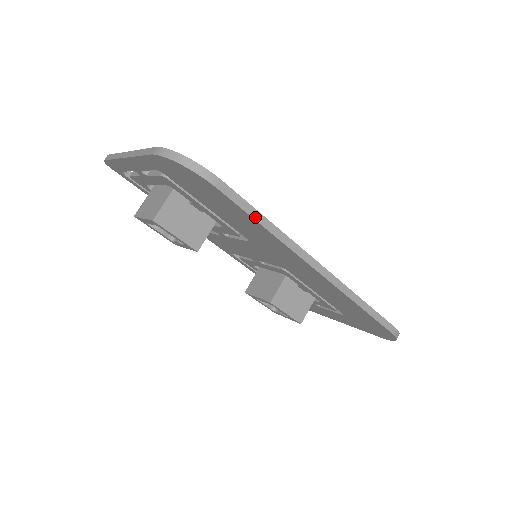
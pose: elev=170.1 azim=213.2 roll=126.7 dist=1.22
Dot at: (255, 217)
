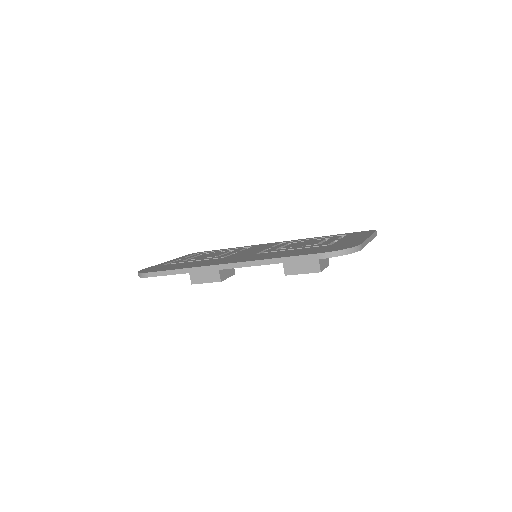
Dot at: (173, 273)
